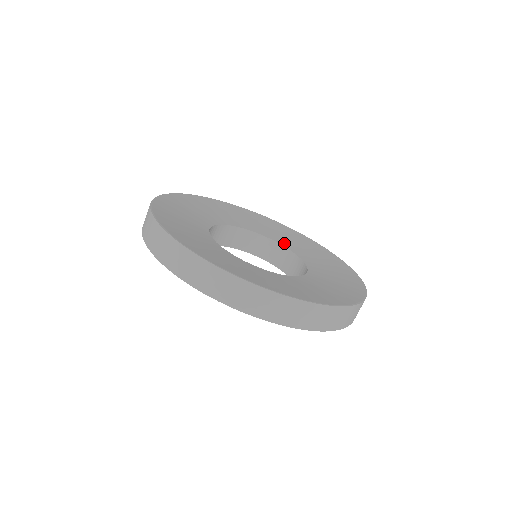
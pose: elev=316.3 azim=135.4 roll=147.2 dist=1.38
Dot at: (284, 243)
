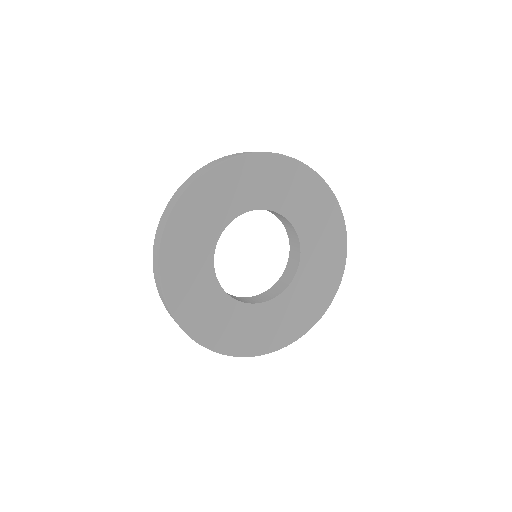
Dot at: (306, 246)
